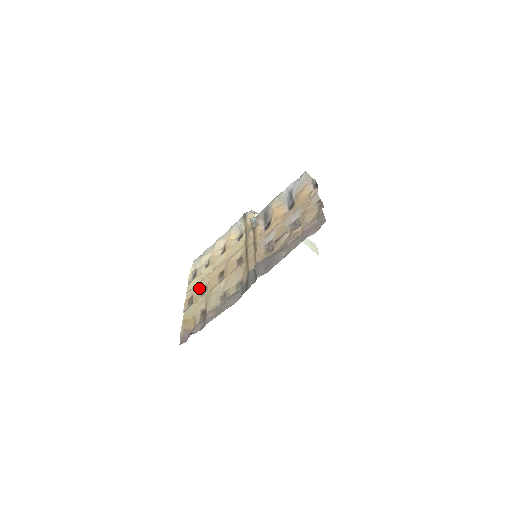
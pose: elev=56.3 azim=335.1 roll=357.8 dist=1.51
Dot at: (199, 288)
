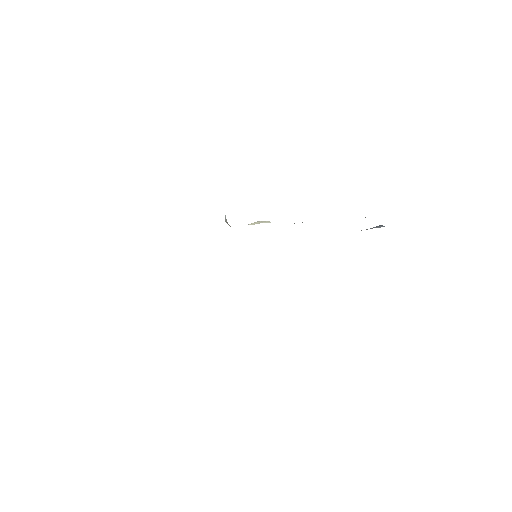
Dot at: occluded
